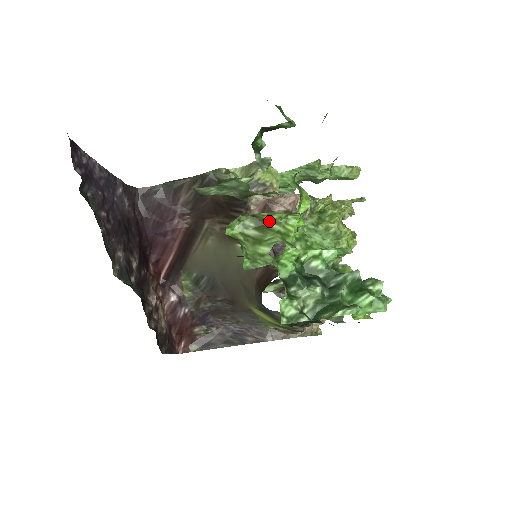
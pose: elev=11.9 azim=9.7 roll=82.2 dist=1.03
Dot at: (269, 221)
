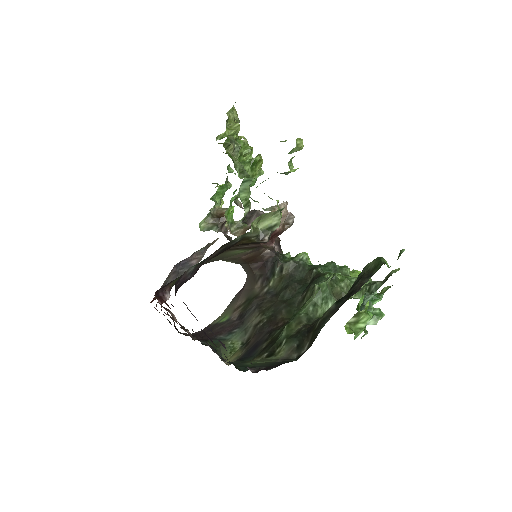
Dot at: (362, 311)
